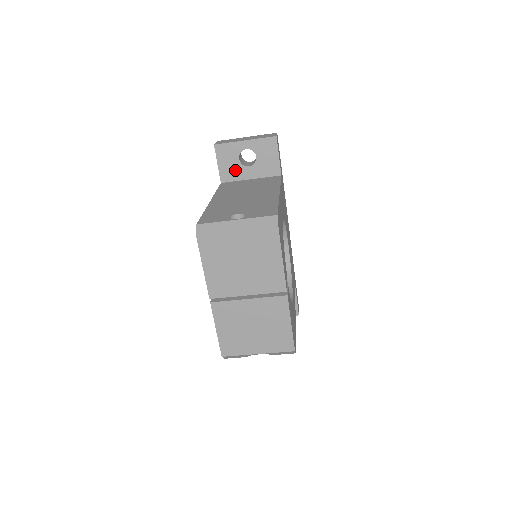
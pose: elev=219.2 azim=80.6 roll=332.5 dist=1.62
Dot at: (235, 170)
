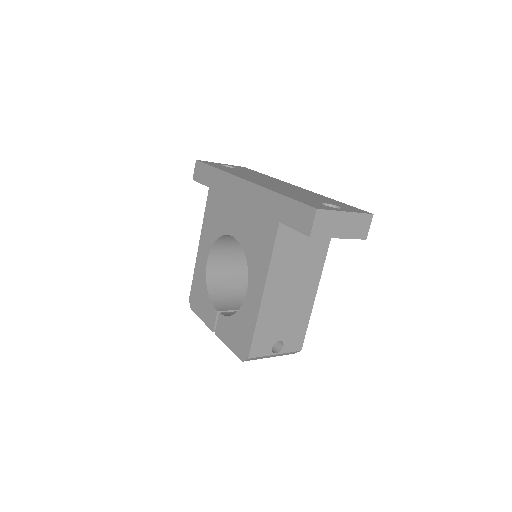
Dot at: occluded
